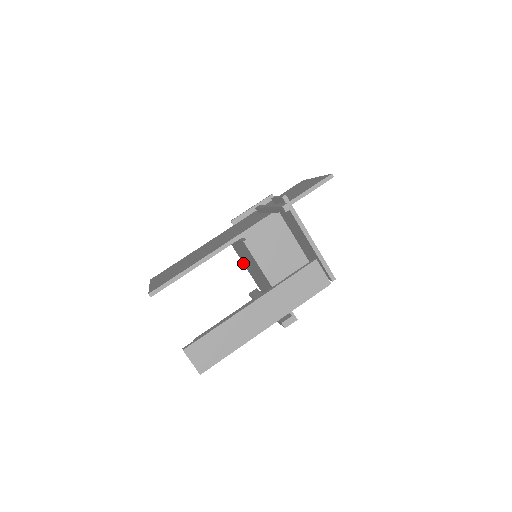
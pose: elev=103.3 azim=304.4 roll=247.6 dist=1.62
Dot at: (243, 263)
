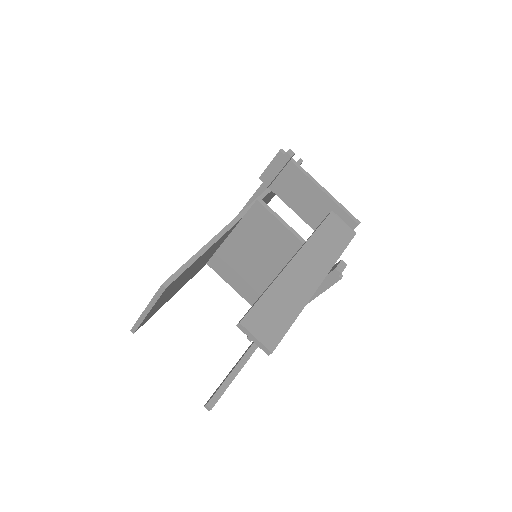
Dot at: (235, 289)
